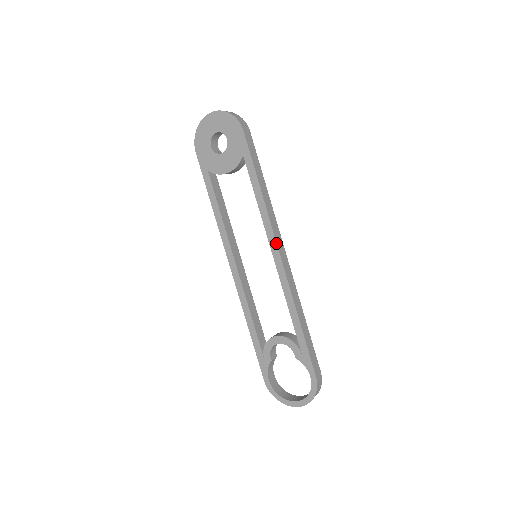
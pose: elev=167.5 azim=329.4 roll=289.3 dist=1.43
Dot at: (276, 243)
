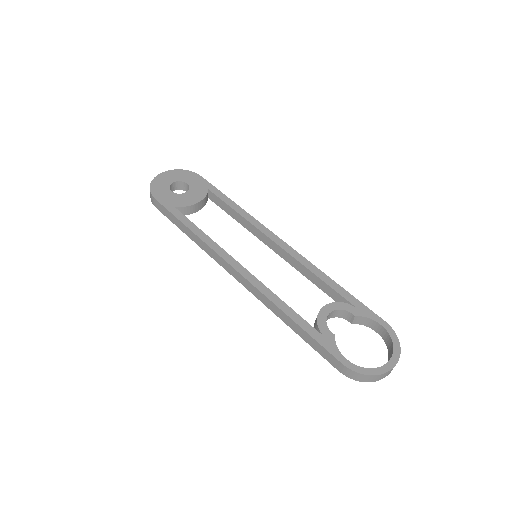
Dot at: (273, 233)
